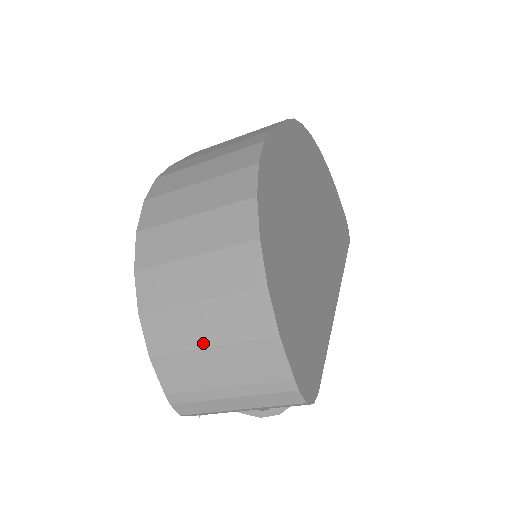
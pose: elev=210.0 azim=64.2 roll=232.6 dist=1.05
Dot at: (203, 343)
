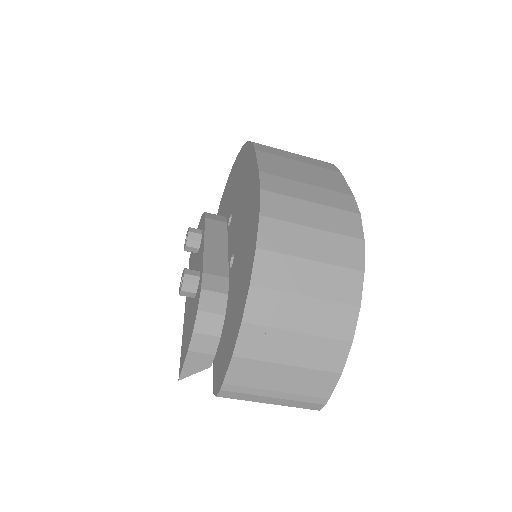
Dot at: (285, 361)
